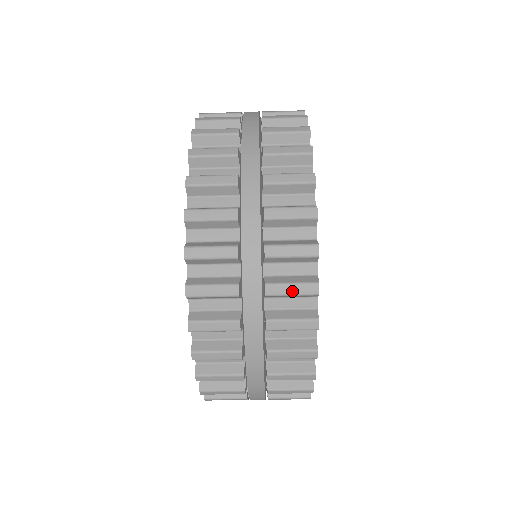
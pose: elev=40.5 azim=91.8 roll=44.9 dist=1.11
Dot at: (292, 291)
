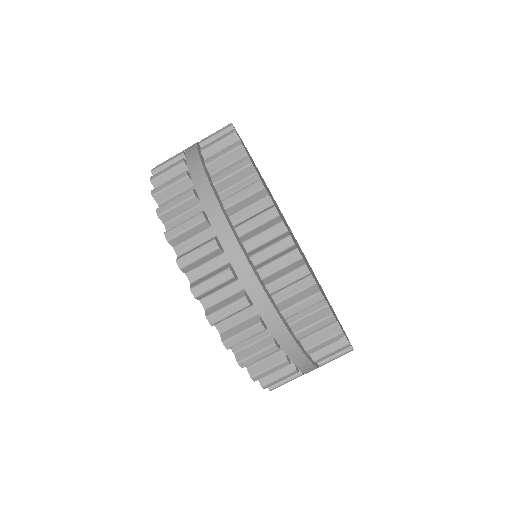
Dot at: (215, 133)
